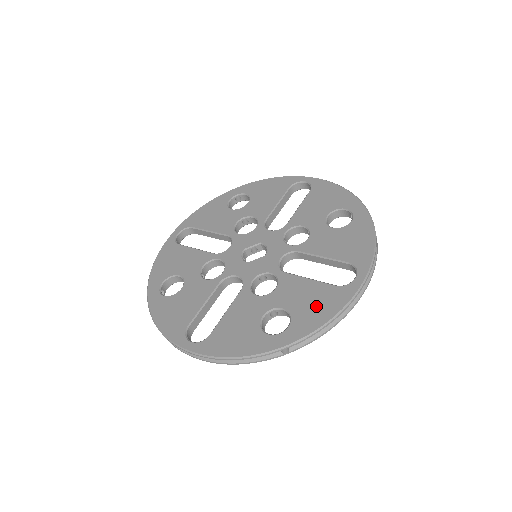
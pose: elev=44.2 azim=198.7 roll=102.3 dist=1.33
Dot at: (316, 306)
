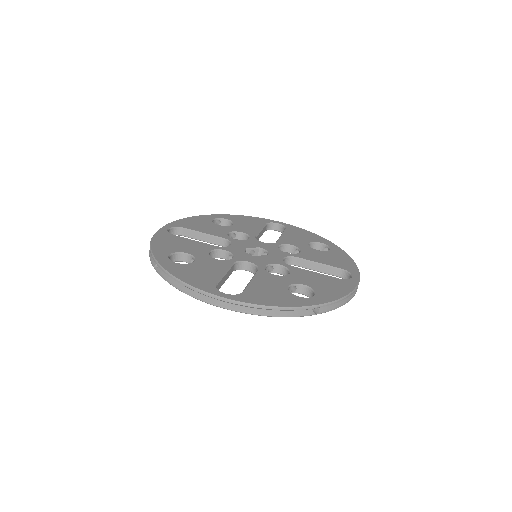
Dot at: (331, 286)
